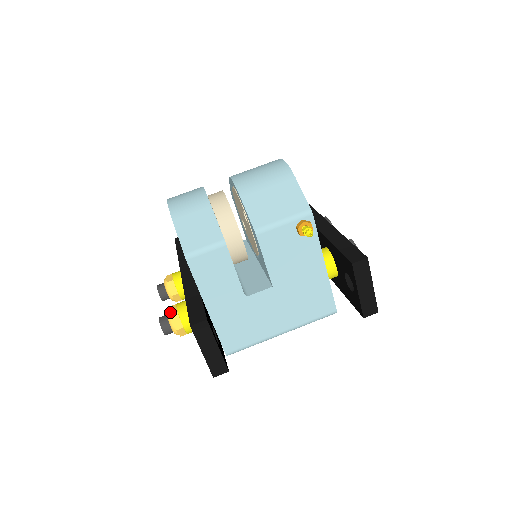
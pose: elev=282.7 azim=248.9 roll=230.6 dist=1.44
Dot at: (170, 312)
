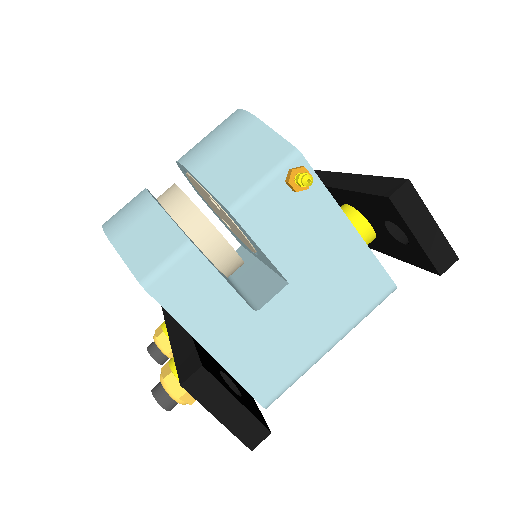
Dot at: (162, 376)
